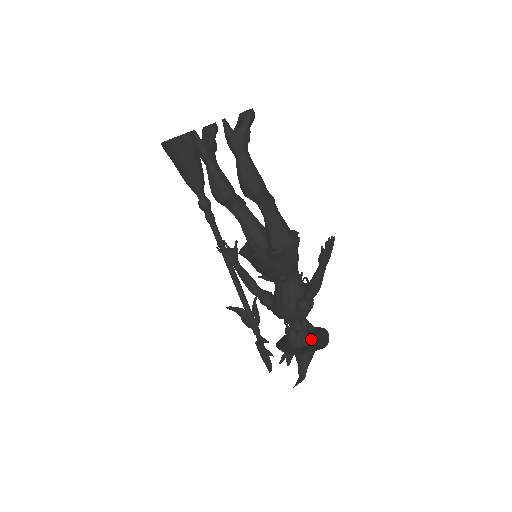
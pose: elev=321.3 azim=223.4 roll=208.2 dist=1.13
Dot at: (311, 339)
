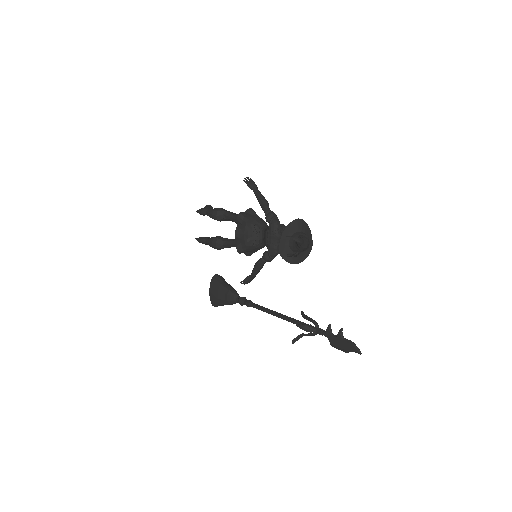
Dot at: occluded
